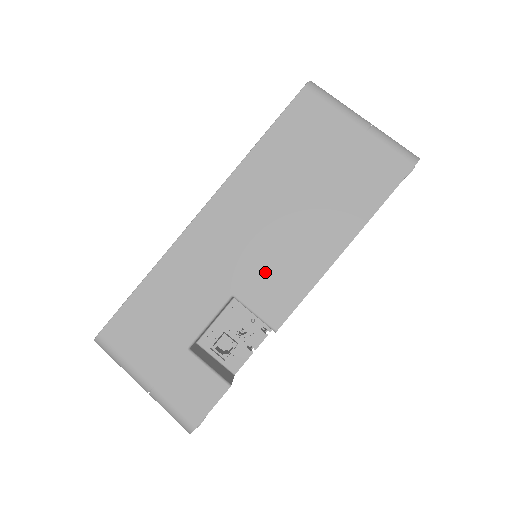
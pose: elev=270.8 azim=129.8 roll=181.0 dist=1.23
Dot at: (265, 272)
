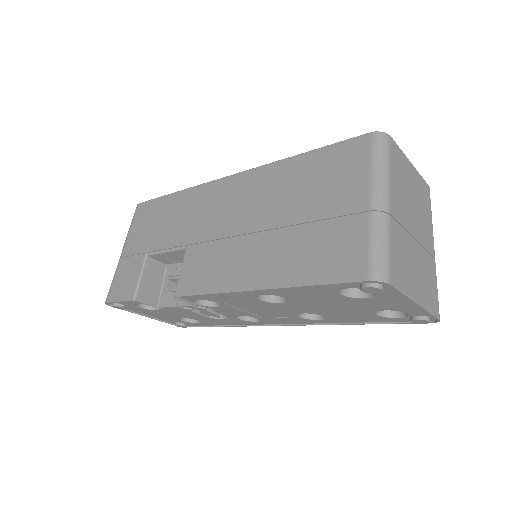
Dot at: (209, 251)
